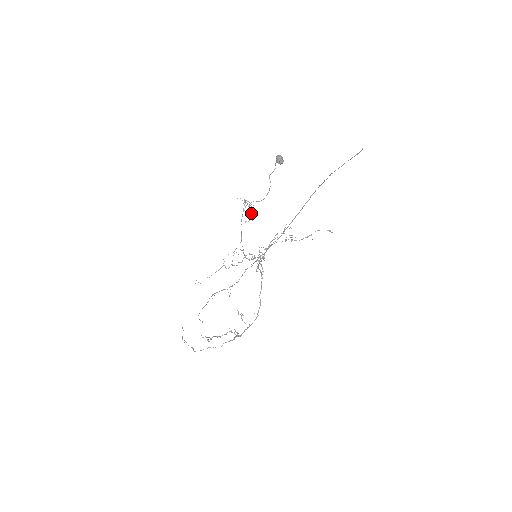
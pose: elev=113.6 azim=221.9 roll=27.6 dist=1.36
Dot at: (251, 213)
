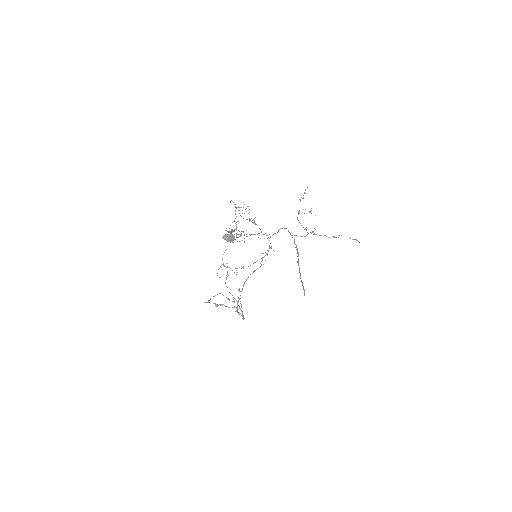
Dot at: (236, 234)
